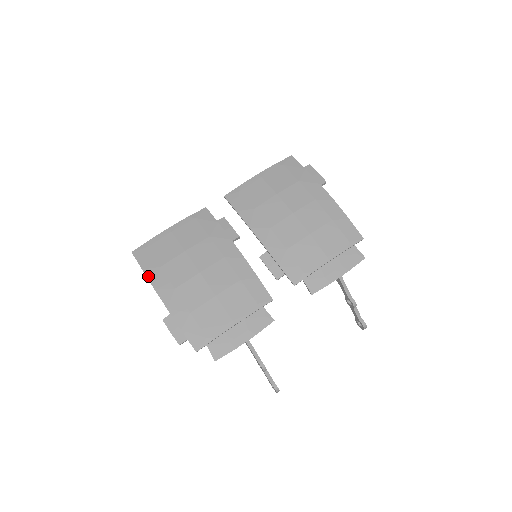
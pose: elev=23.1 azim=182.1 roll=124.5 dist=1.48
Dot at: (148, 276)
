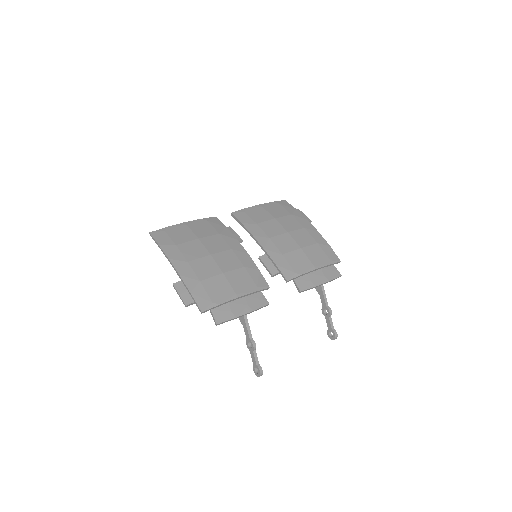
Dot at: (164, 250)
